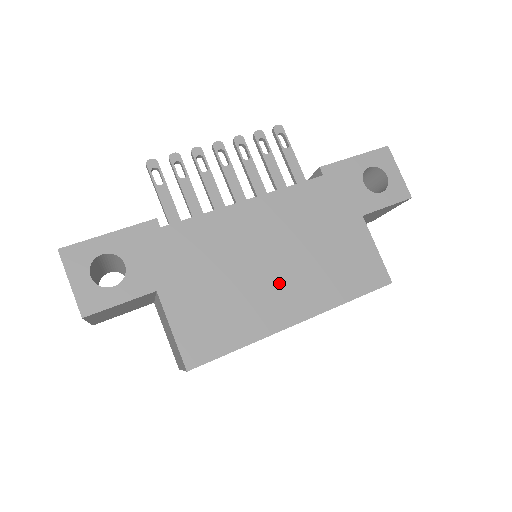
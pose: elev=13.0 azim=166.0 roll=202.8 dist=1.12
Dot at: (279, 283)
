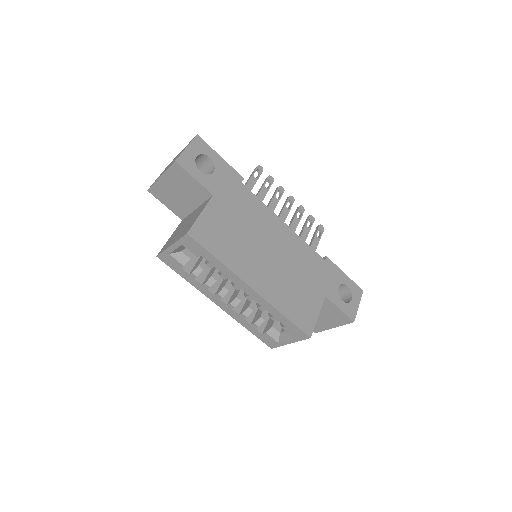
Dot at: (263, 264)
